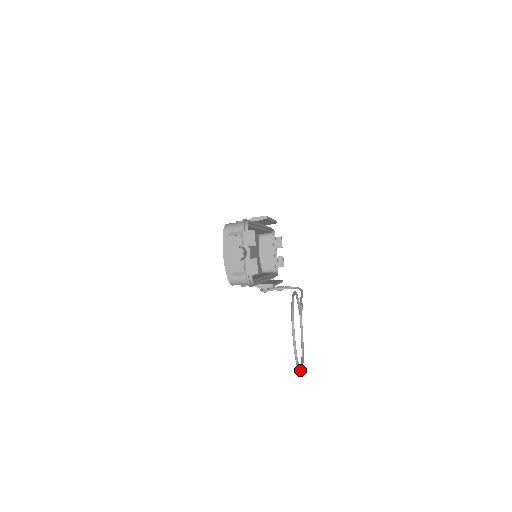
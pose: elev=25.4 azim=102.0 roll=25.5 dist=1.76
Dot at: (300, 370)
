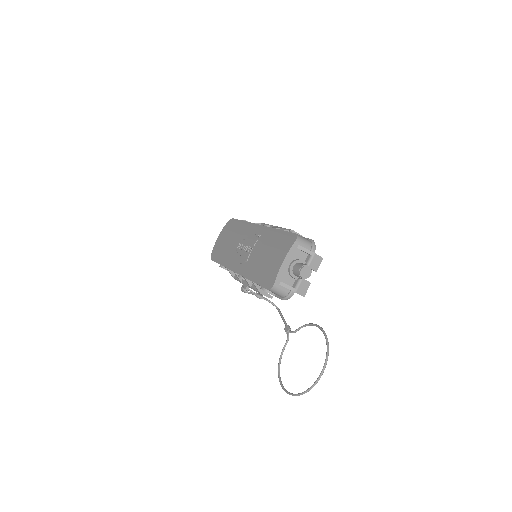
Dot at: (296, 395)
